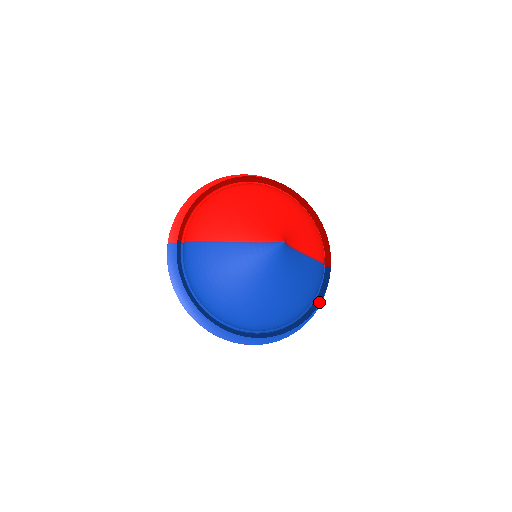
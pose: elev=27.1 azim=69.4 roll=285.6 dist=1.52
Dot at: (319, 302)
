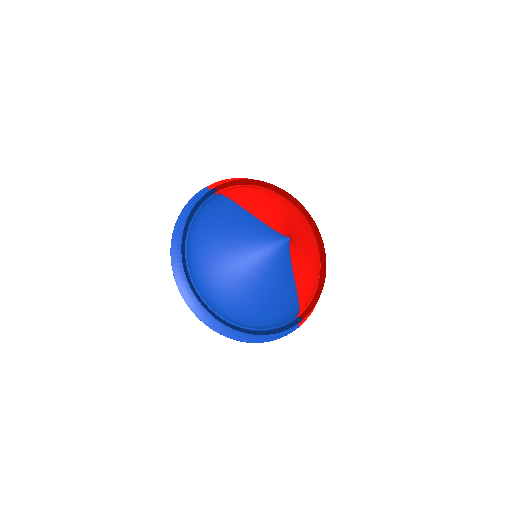
Dot at: (271, 333)
